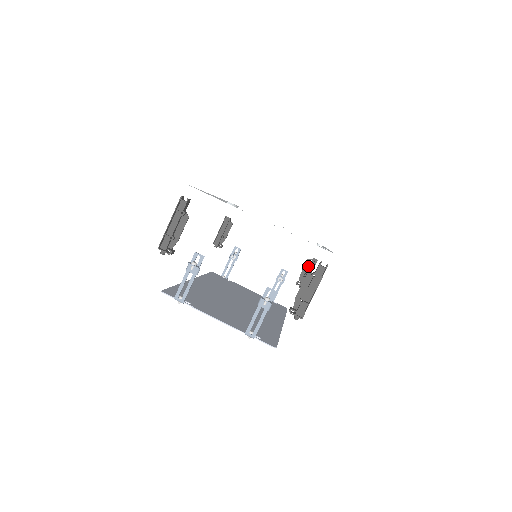
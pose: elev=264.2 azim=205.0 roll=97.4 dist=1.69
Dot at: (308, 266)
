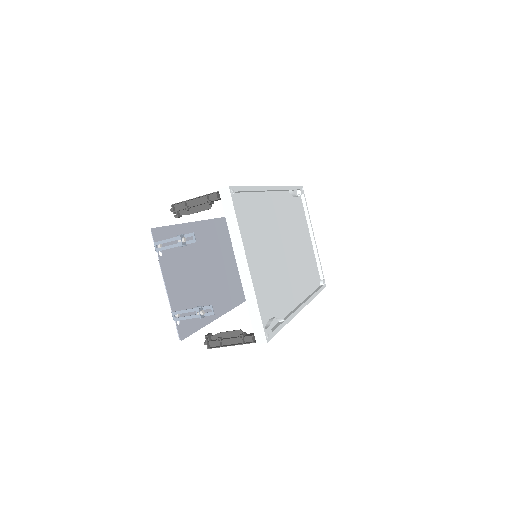
Dot at: occluded
